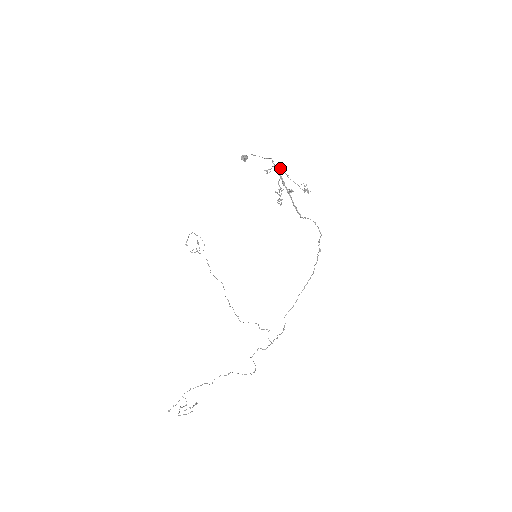
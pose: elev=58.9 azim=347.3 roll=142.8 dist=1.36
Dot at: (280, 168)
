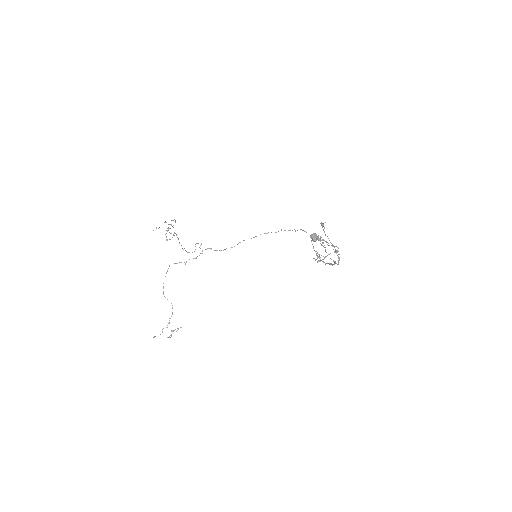
Dot at: occluded
